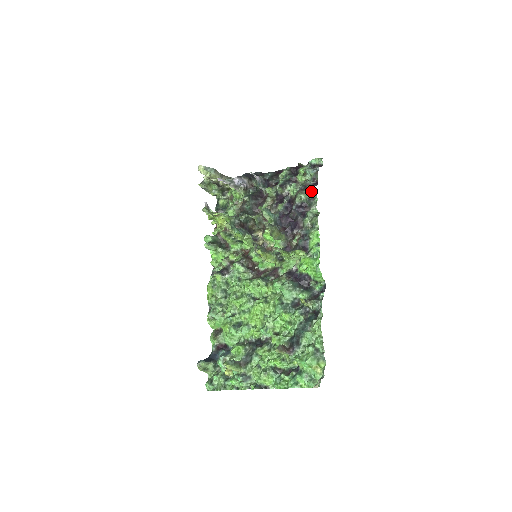
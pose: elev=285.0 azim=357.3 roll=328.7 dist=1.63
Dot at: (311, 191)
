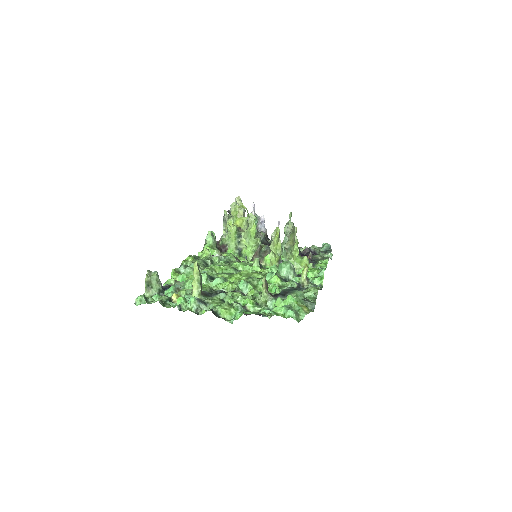
Dot at: (327, 247)
